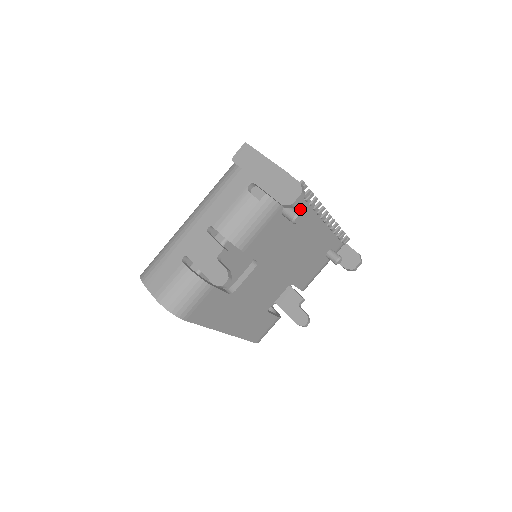
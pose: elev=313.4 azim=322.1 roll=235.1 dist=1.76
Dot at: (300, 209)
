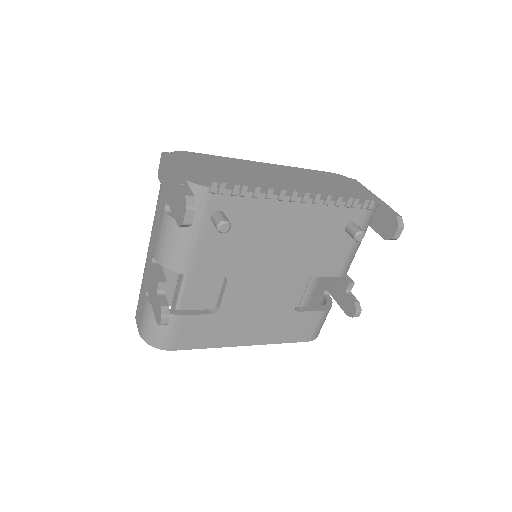
Dot at: (242, 207)
